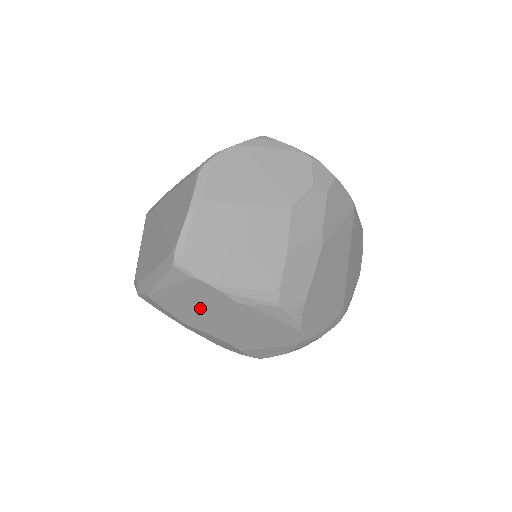
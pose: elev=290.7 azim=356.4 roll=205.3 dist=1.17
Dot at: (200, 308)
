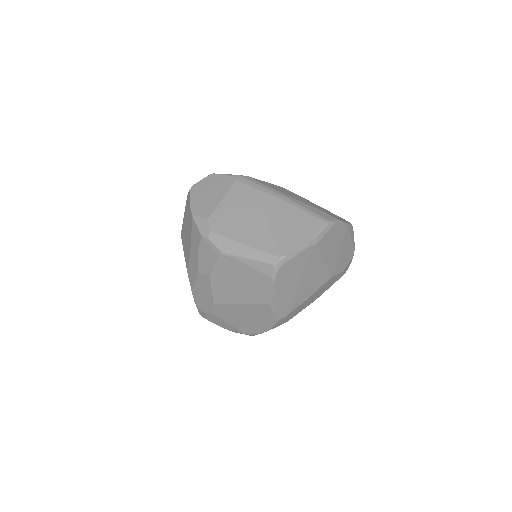
Dot at: (241, 285)
